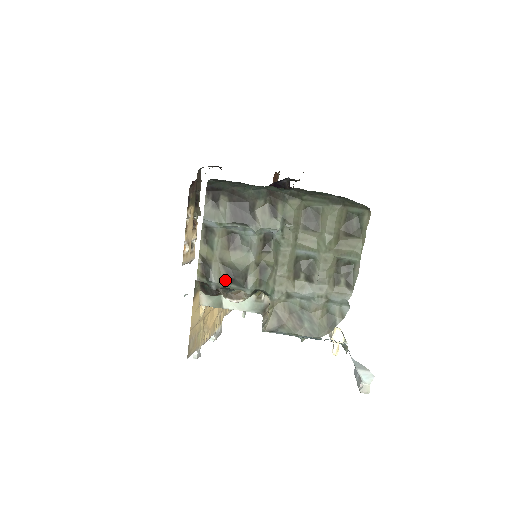
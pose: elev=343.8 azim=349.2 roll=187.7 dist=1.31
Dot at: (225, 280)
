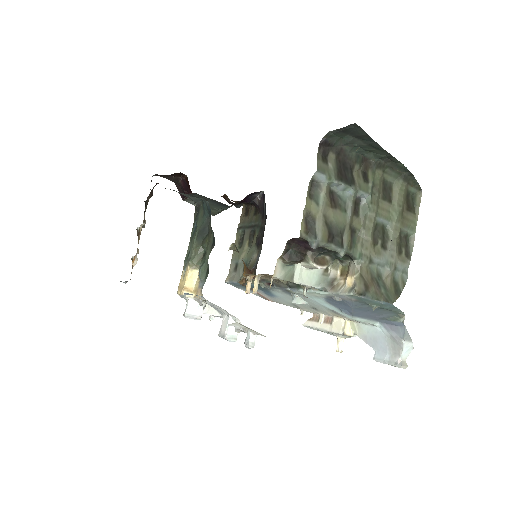
Dot at: (327, 238)
